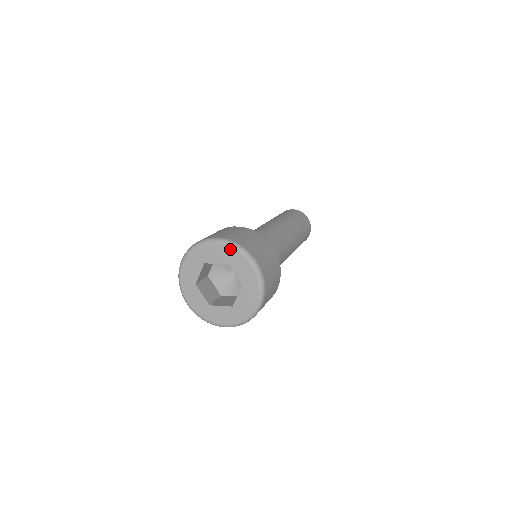
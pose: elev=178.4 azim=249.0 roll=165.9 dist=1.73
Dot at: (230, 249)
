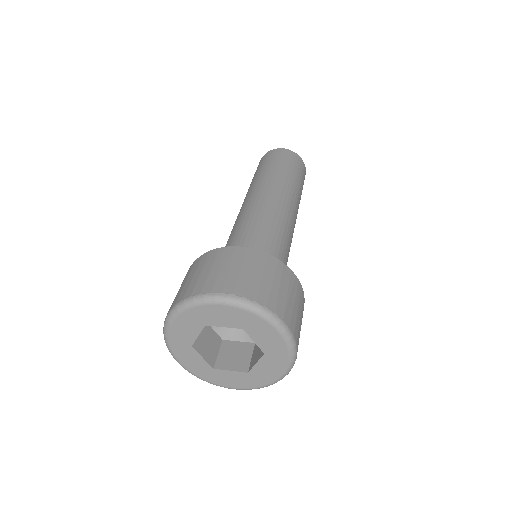
Dot at: (247, 313)
